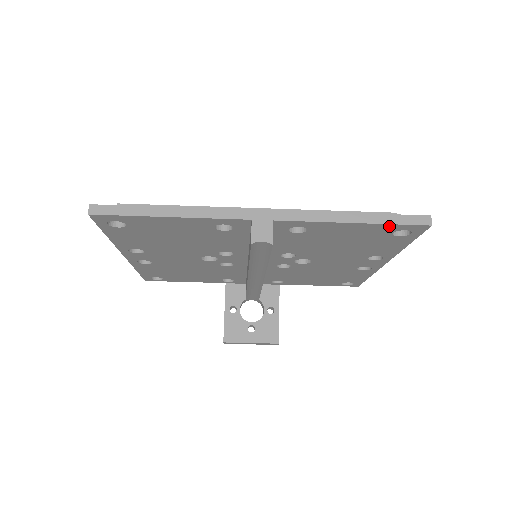
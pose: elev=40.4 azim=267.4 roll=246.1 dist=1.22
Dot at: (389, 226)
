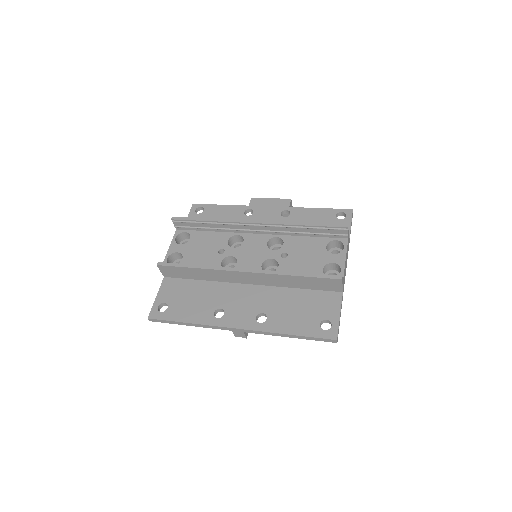
Dot at: occluded
